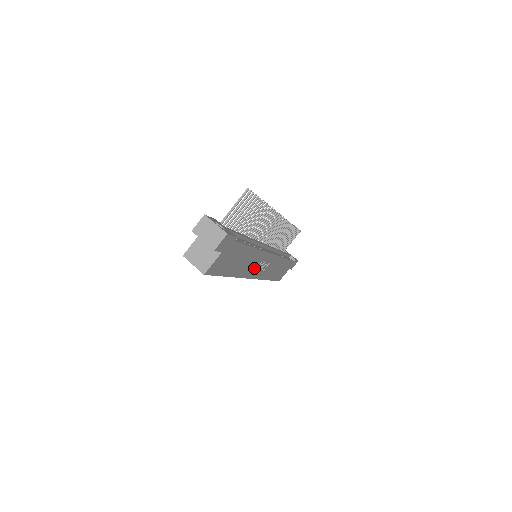
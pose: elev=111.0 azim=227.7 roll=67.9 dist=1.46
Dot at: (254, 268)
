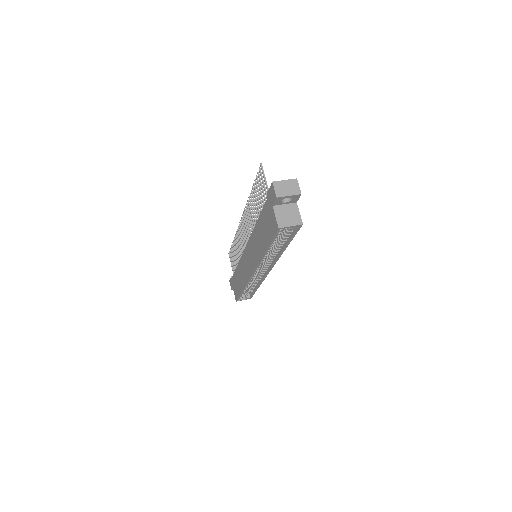
Dot at: occluded
